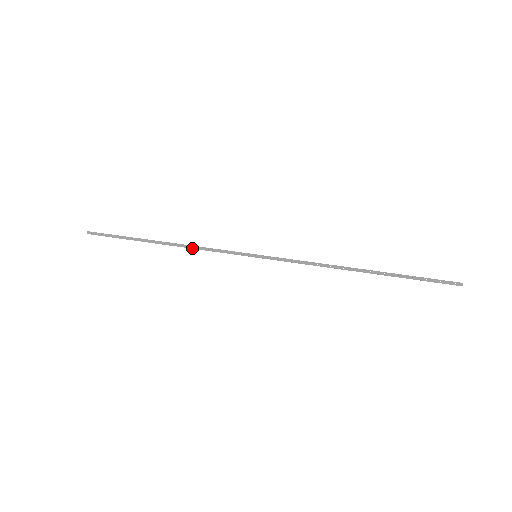
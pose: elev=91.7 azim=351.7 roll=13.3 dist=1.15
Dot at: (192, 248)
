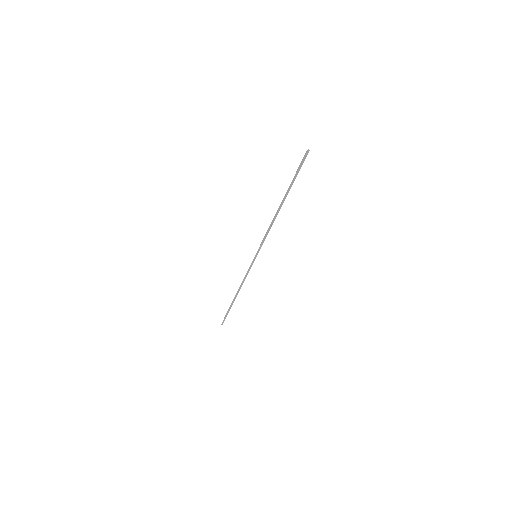
Dot at: (241, 283)
